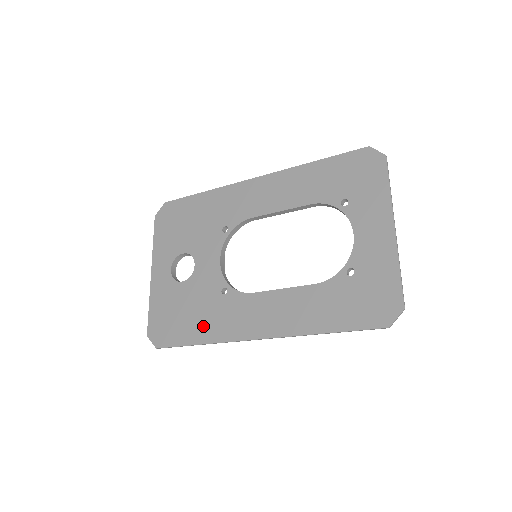
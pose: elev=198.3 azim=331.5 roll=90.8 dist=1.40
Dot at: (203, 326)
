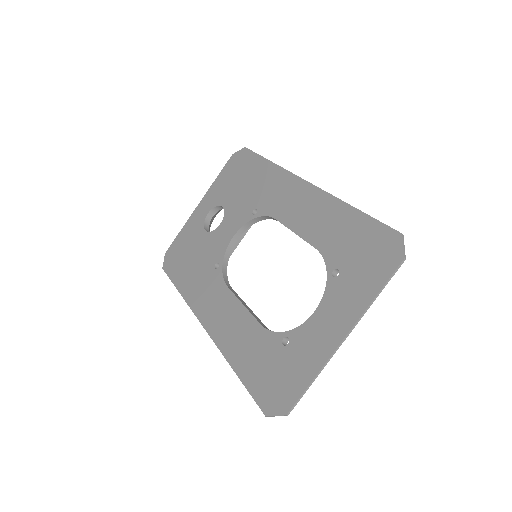
Dot at: (190, 280)
